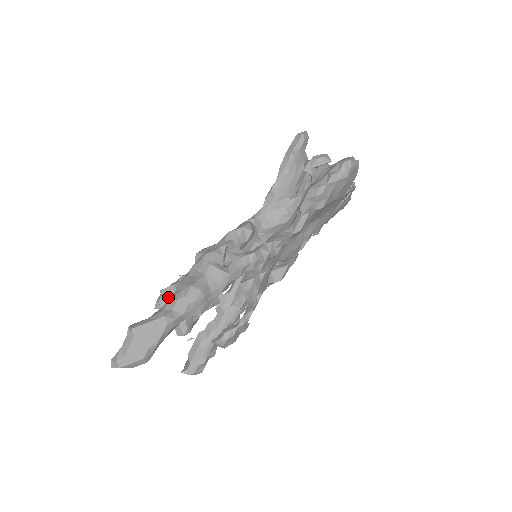
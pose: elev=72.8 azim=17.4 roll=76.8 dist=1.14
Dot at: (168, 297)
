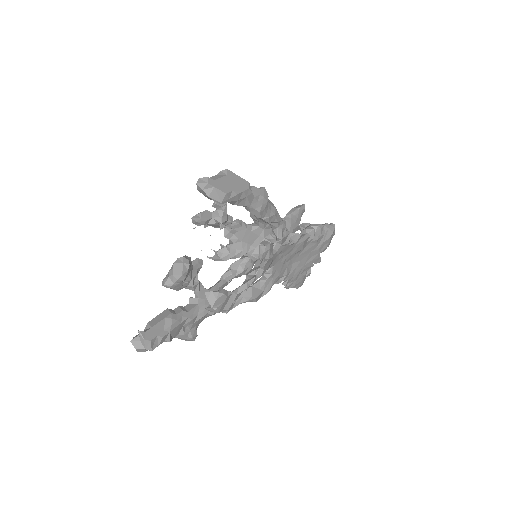
Dot at: (209, 215)
